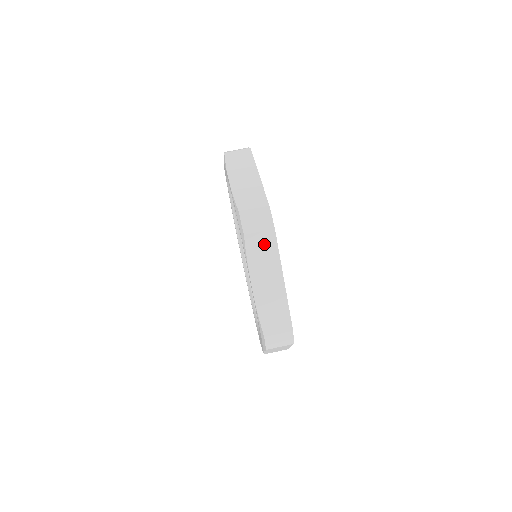
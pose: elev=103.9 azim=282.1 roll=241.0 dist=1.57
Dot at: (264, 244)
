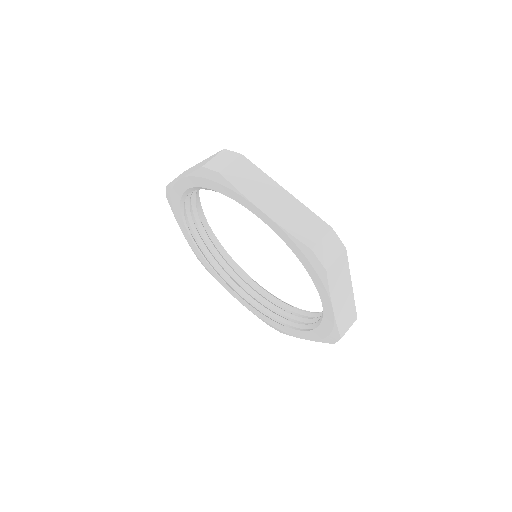
Dot at: (339, 267)
